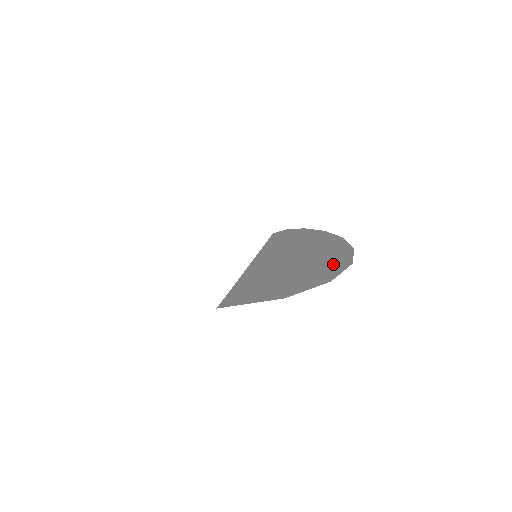
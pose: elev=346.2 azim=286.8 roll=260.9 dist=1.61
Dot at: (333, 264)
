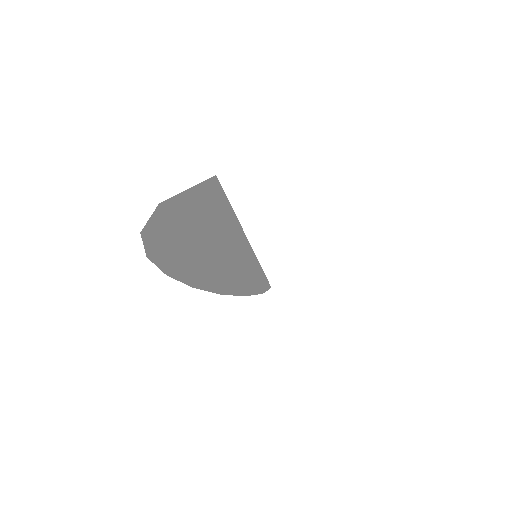
Dot at: occluded
